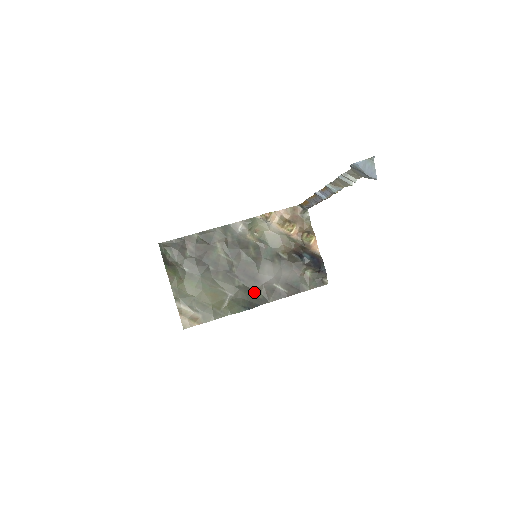
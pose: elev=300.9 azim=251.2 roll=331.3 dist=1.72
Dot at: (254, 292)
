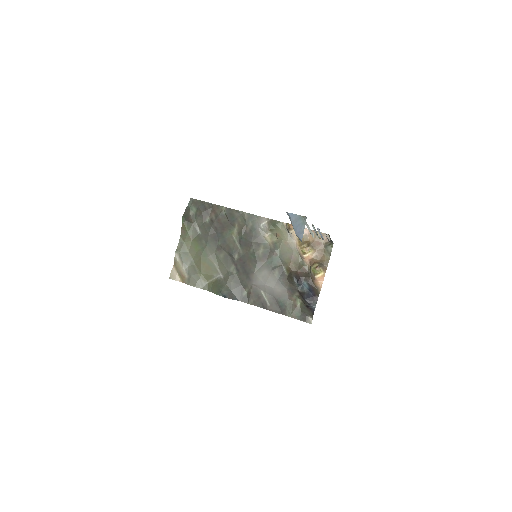
Dot at: (241, 286)
